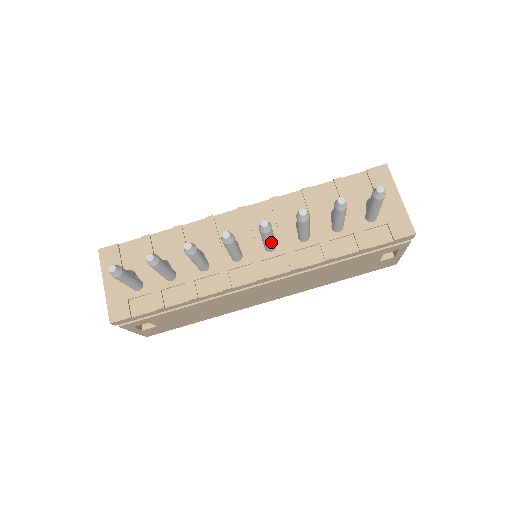
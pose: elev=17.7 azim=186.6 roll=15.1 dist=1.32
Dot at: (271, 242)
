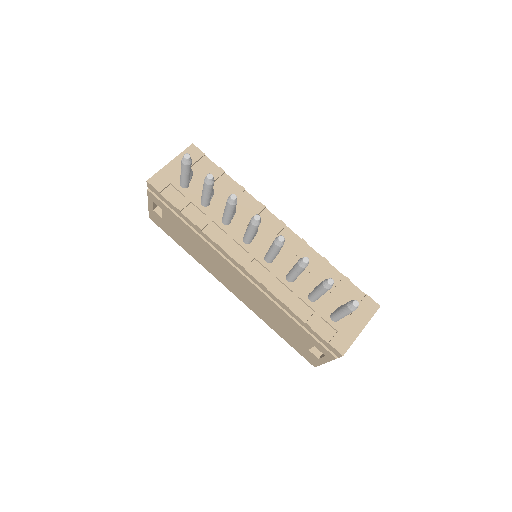
Dot at: (272, 255)
